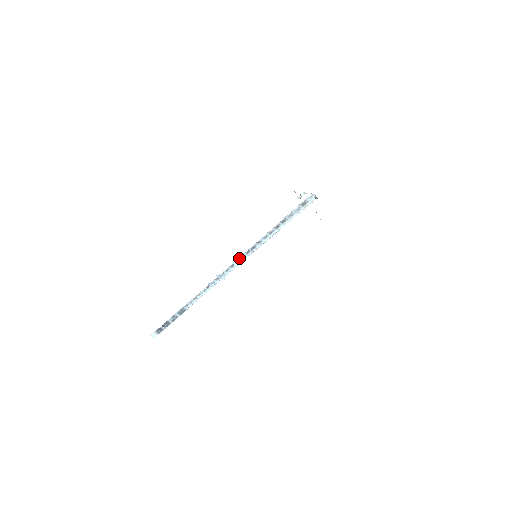
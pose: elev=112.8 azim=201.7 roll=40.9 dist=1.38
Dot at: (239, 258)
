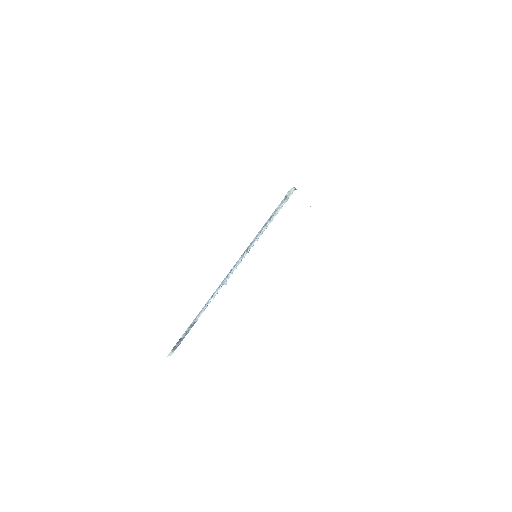
Dot at: (236, 262)
